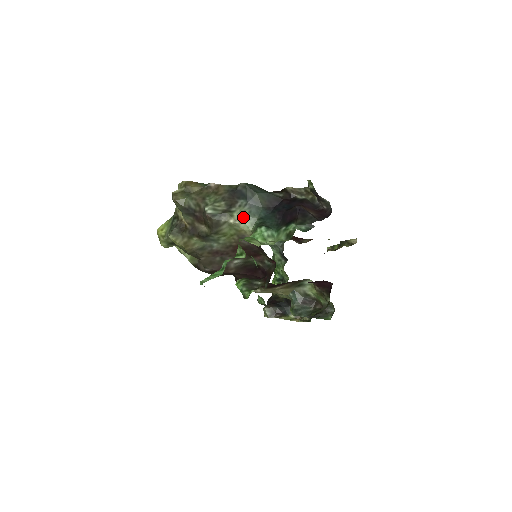
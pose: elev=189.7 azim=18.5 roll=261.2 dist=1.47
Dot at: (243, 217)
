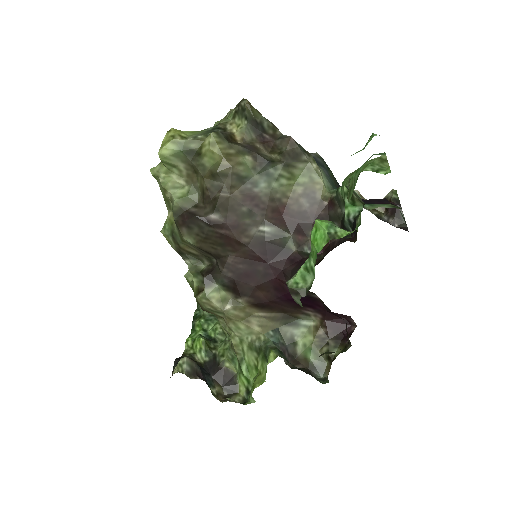
Dot at: (322, 174)
